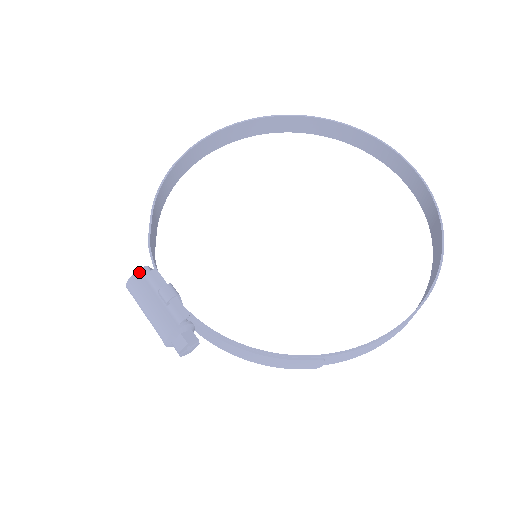
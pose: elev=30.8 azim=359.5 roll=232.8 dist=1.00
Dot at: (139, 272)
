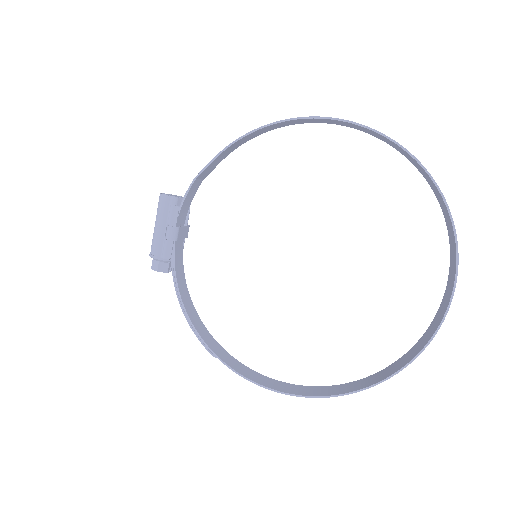
Dot at: (169, 197)
